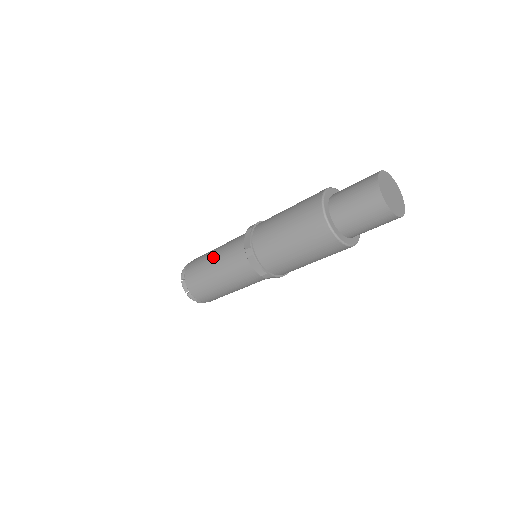
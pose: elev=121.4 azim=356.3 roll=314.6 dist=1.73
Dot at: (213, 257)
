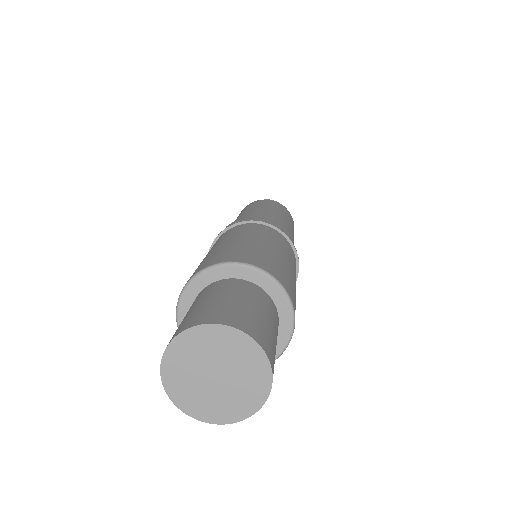
Dot at: occluded
